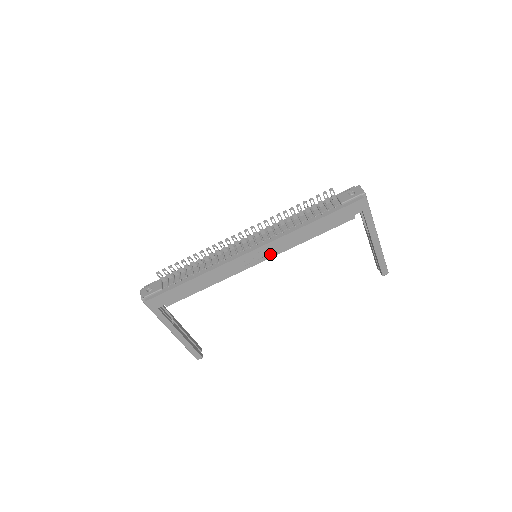
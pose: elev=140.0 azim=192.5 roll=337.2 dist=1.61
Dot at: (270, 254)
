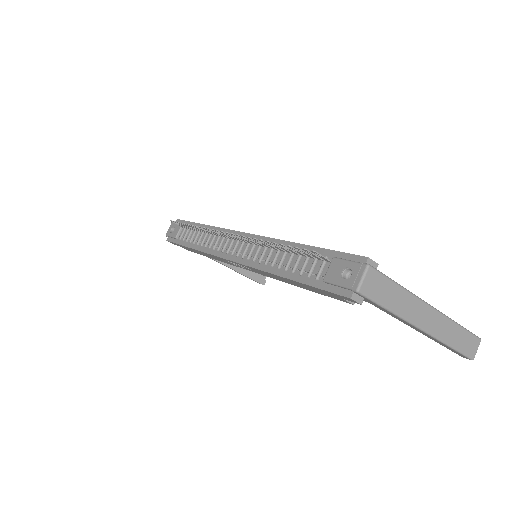
Dot at: occluded
